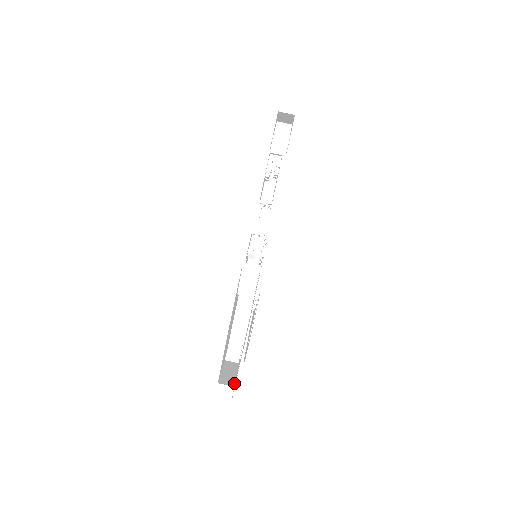
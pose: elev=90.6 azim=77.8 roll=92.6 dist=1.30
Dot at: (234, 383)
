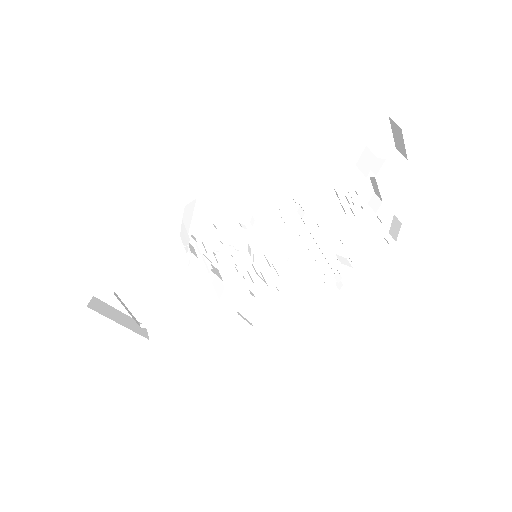
Dot at: (95, 310)
